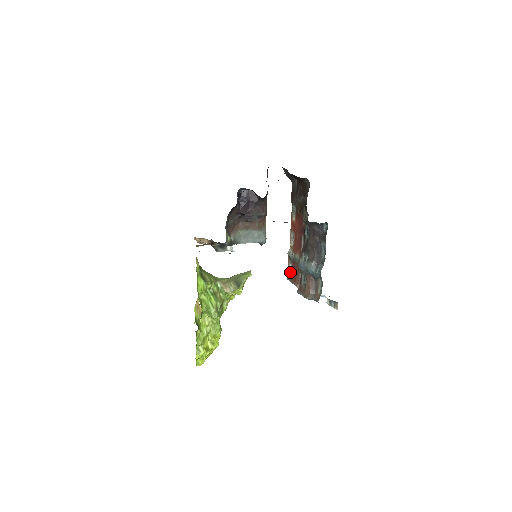
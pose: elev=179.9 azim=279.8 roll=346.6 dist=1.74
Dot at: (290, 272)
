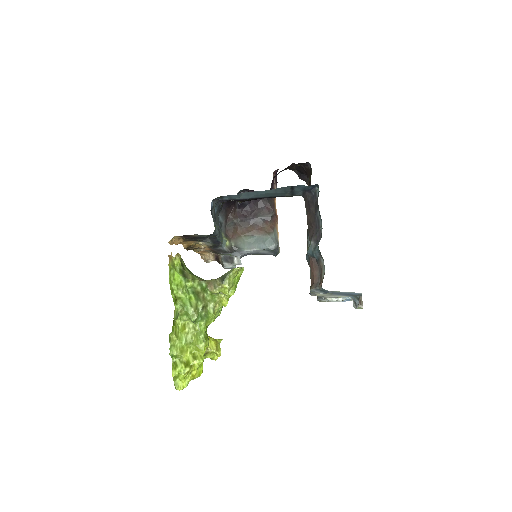
Dot at: occluded
